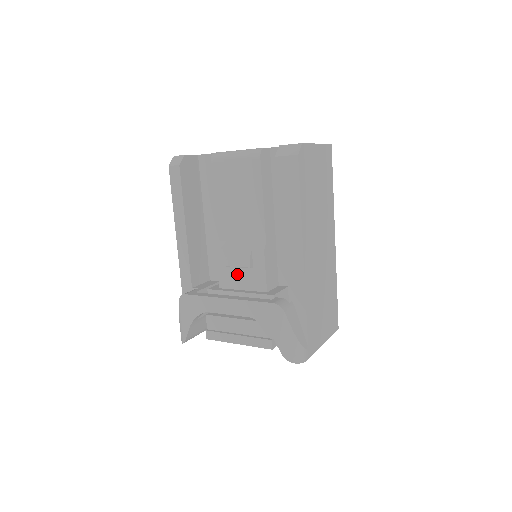
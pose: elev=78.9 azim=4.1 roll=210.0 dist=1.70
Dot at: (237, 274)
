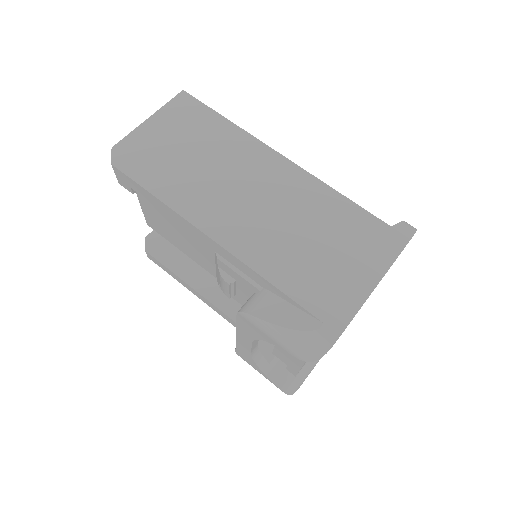
Dot at: (243, 296)
